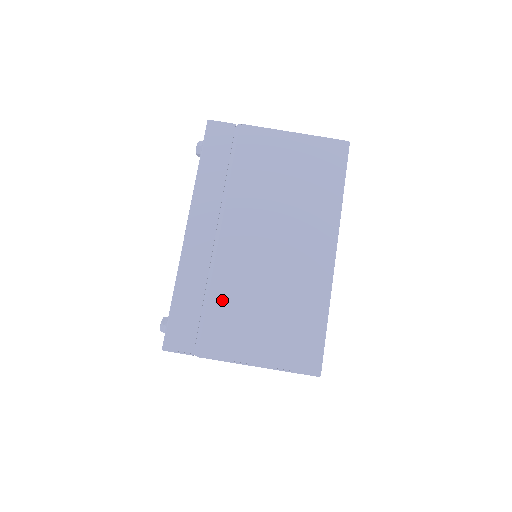
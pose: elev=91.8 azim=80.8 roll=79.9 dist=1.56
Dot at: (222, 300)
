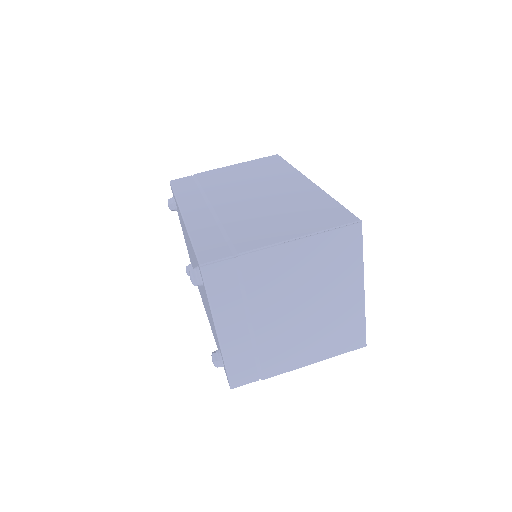
Dot at: (238, 225)
